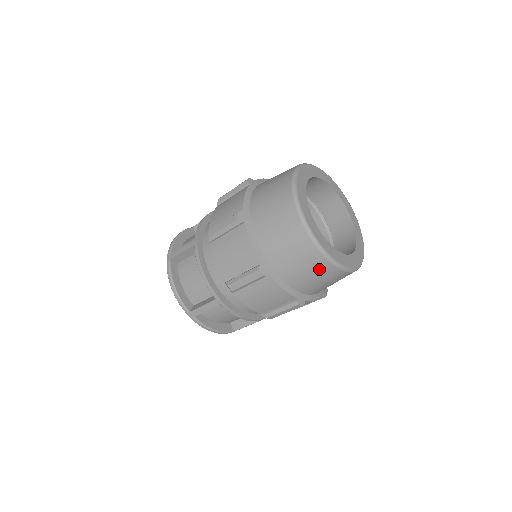
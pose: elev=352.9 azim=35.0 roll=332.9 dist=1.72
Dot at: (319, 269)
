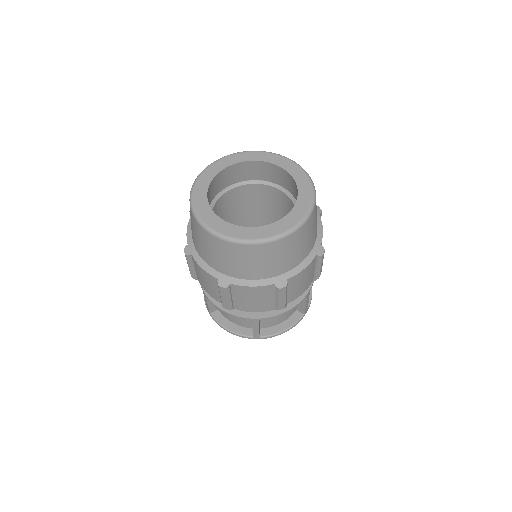
Dot at: (208, 241)
